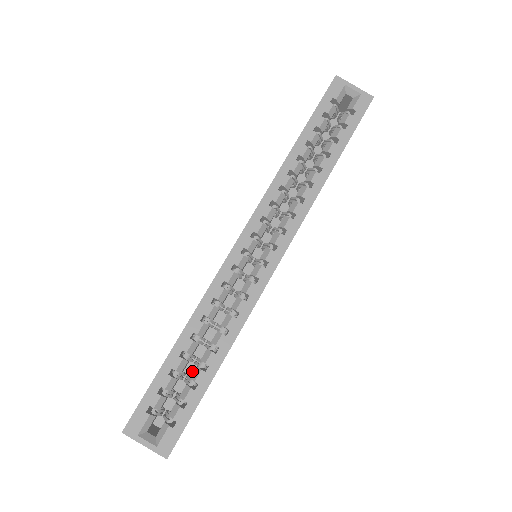
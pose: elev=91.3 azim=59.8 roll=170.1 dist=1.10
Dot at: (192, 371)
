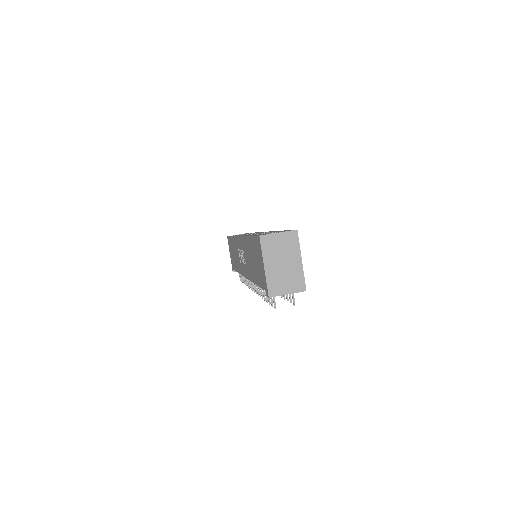
Dot at: occluded
